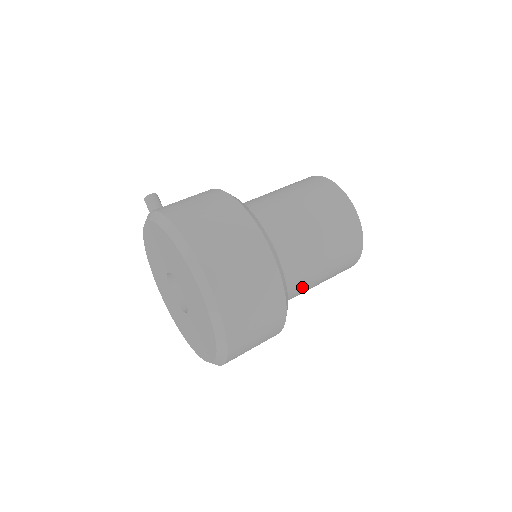
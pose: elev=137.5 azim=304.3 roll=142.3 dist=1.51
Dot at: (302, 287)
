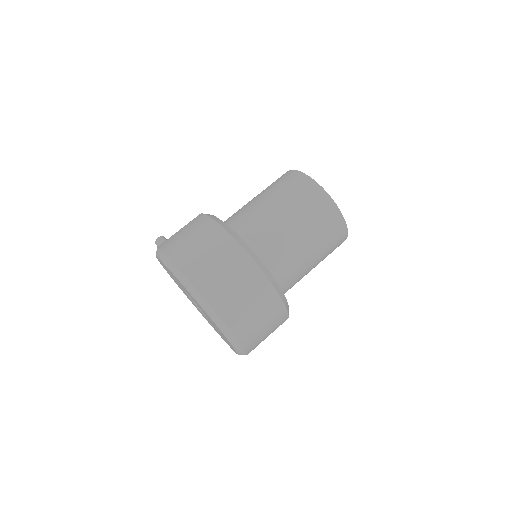
Dot at: (296, 267)
